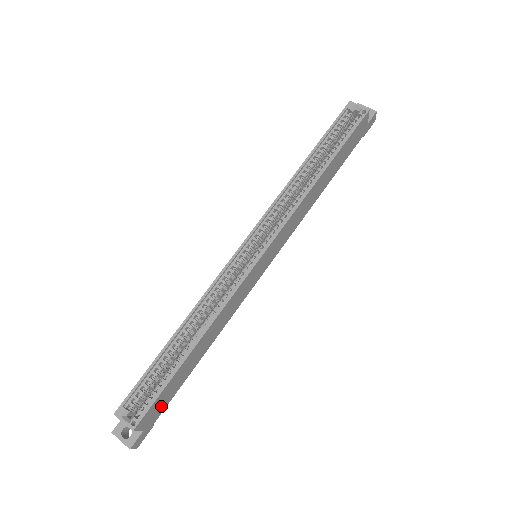
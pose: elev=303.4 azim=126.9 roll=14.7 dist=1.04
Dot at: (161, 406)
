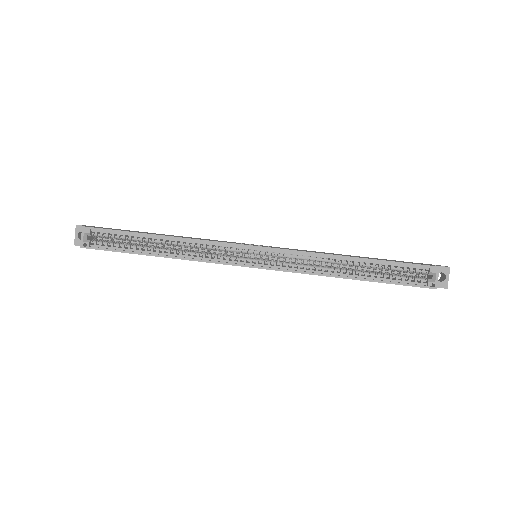
Dot at: occluded
